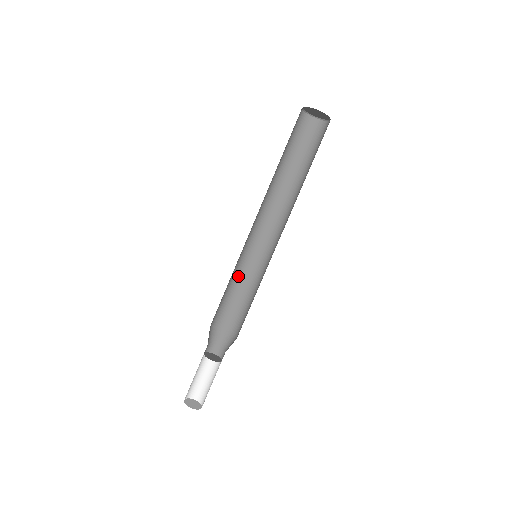
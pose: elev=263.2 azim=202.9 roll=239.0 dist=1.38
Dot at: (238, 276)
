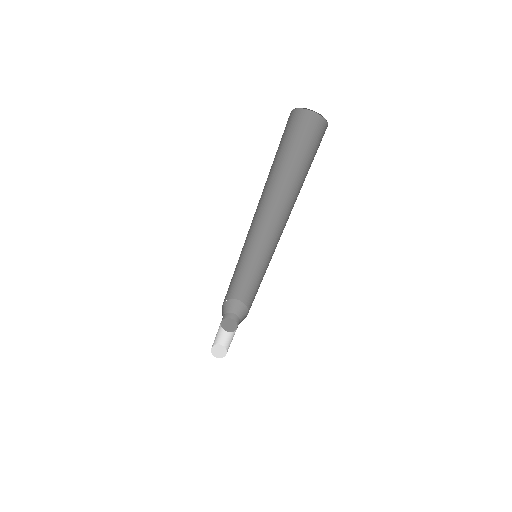
Dot at: (248, 264)
